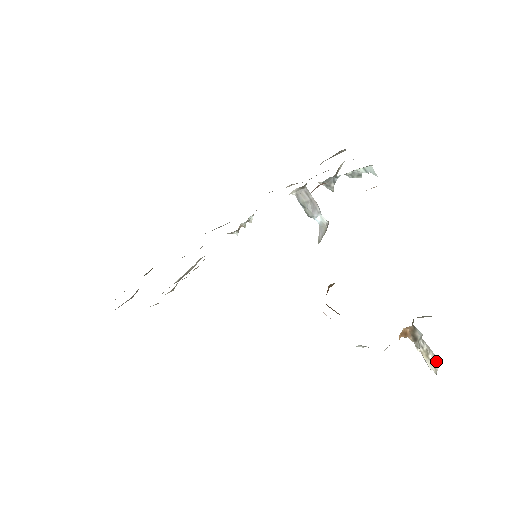
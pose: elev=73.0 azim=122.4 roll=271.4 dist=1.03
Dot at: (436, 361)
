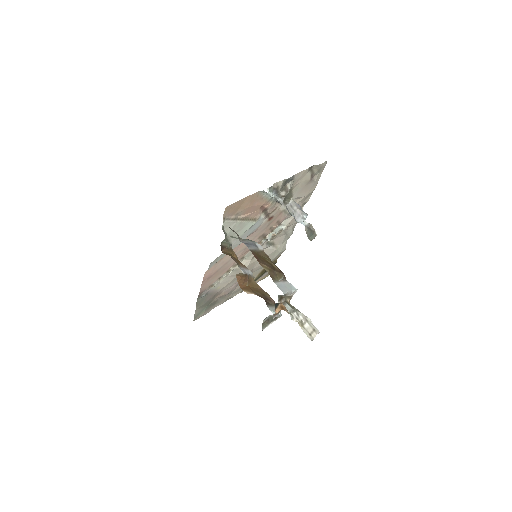
Dot at: (313, 331)
